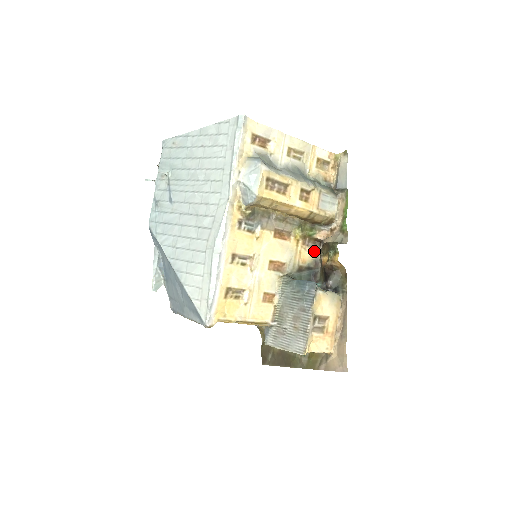
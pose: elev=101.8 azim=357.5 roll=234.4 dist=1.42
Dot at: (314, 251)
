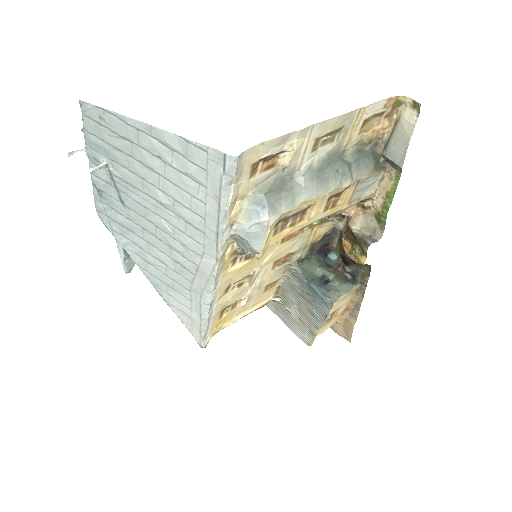
Dot at: (334, 221)
